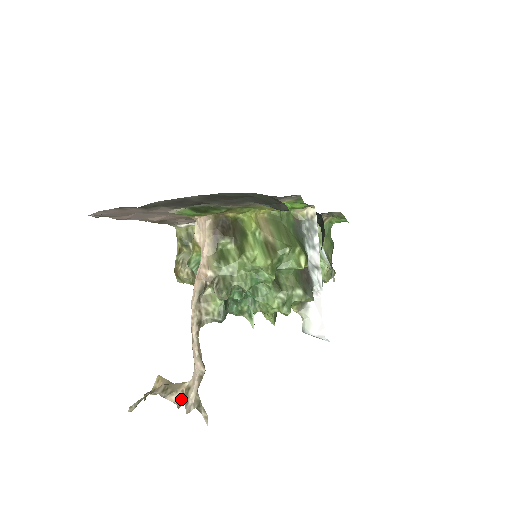
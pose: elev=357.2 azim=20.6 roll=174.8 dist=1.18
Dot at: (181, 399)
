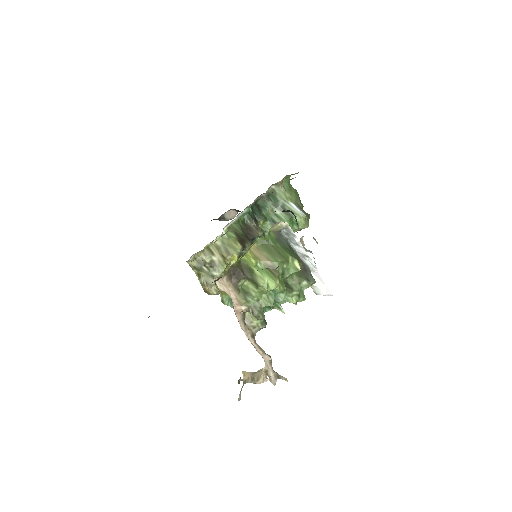
Dot at: (265, 379)
